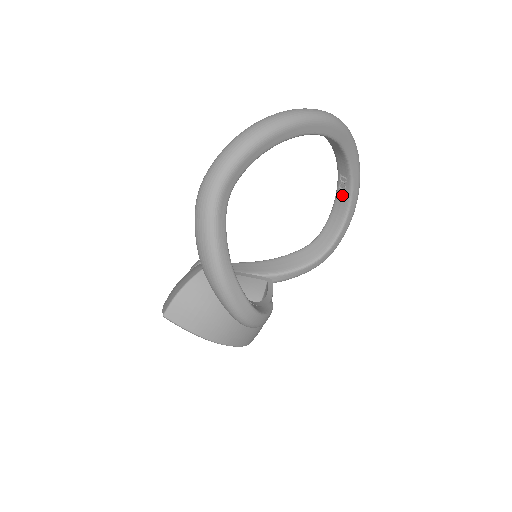
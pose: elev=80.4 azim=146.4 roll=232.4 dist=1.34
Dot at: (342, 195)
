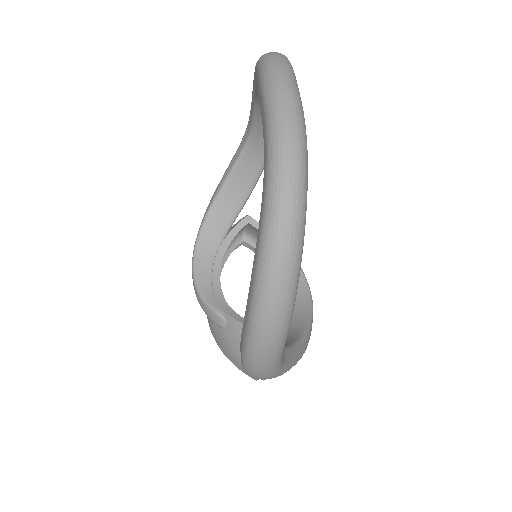
Dot at: occluded
